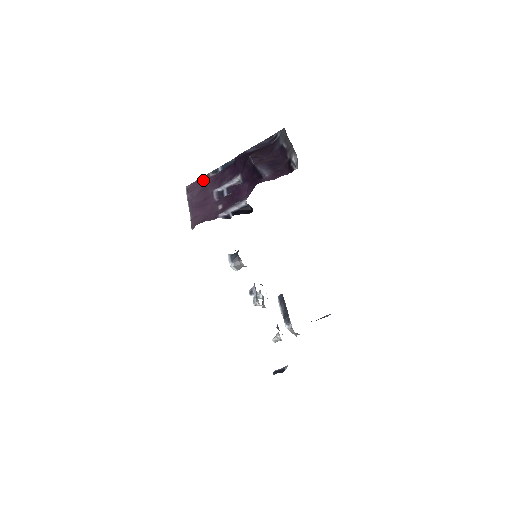
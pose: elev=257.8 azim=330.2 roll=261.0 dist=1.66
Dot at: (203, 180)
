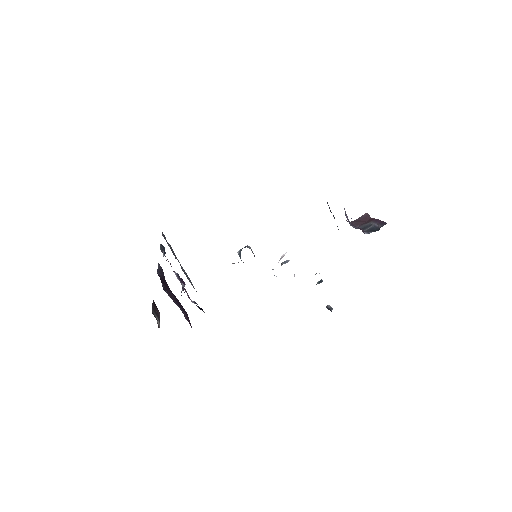
Dot at: occluded
